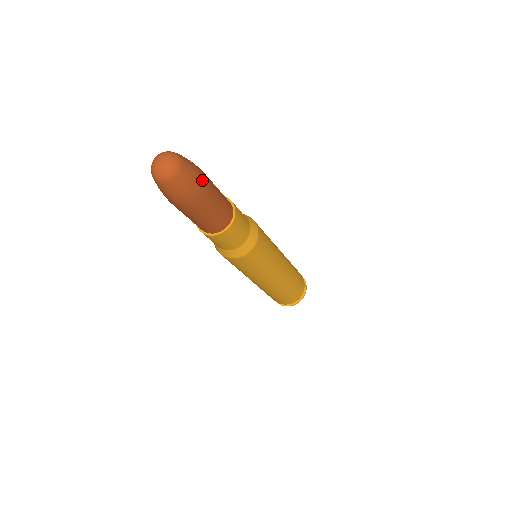
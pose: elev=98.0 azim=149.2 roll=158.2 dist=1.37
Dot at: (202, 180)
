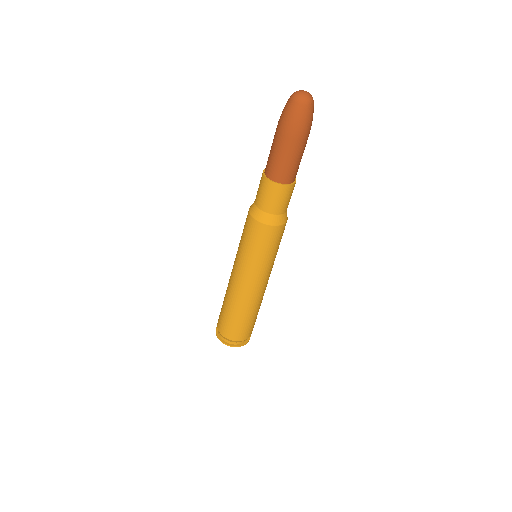
Dot at: occluded
